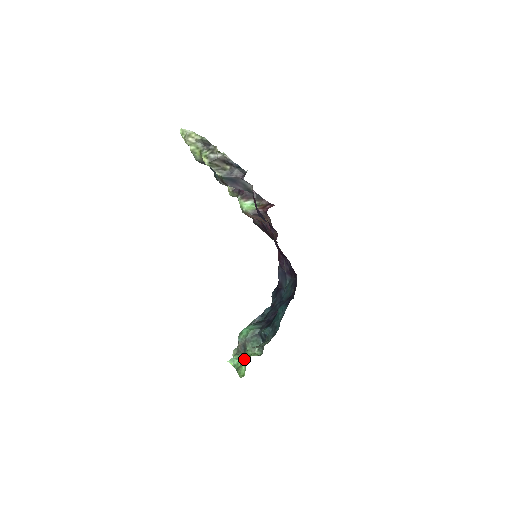
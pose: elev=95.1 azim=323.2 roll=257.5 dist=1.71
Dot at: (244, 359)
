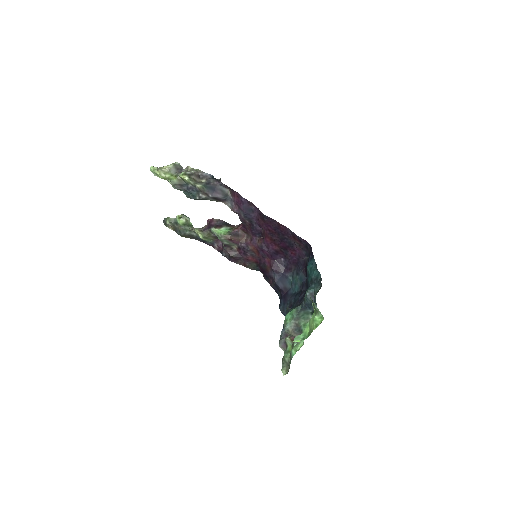
Dot at: (309, 322)
